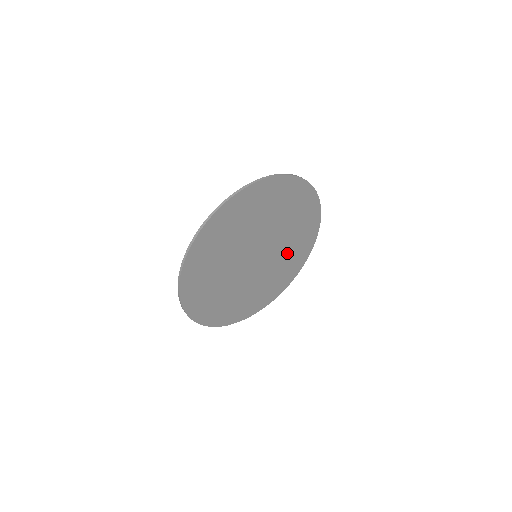
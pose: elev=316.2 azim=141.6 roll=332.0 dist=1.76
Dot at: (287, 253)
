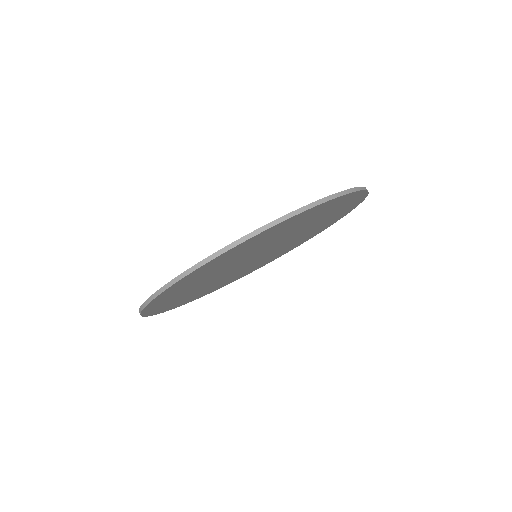
Dot at: (304, 235)
